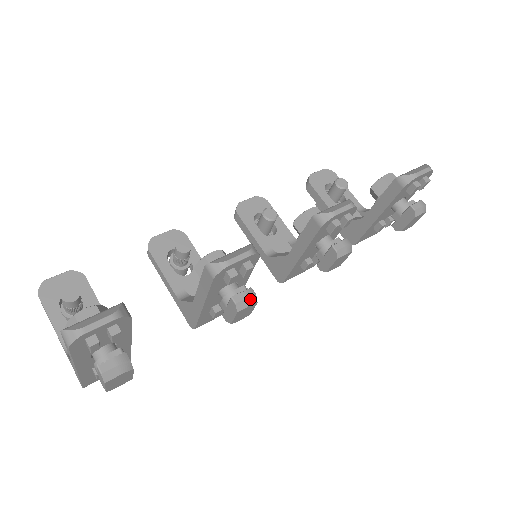
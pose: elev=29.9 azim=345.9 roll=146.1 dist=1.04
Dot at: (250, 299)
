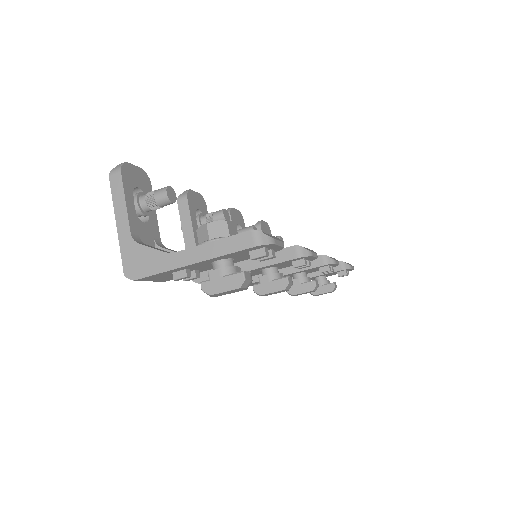
Dot at: (291, 285)
